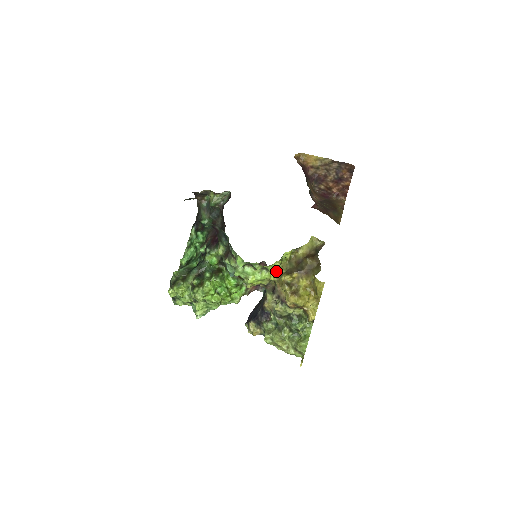
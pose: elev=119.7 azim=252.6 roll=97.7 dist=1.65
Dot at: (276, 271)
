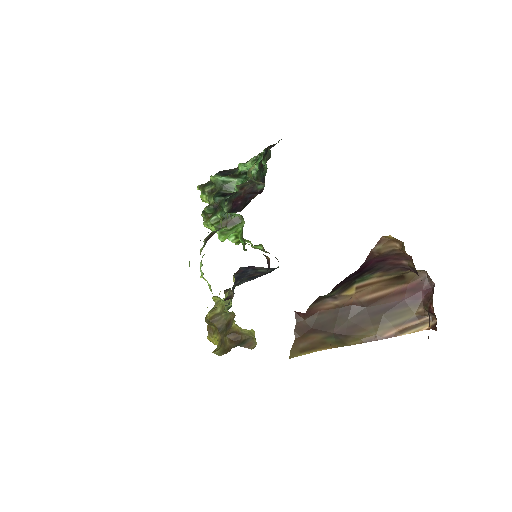
Dot at: (220, 300)
